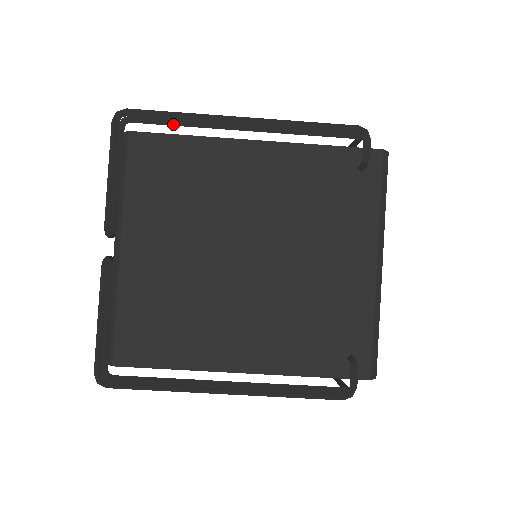
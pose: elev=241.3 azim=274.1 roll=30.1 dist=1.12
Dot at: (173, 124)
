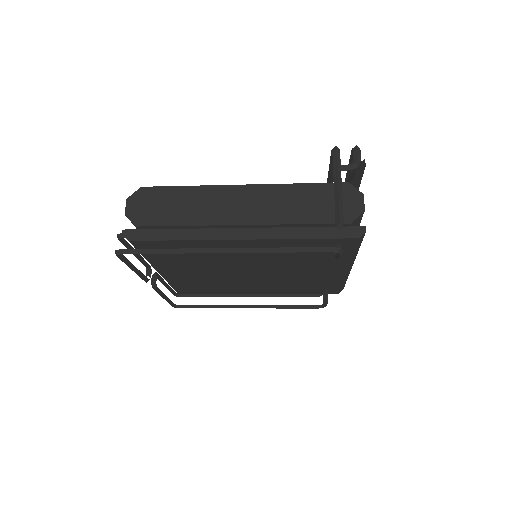
Dot at: (163, 235)
